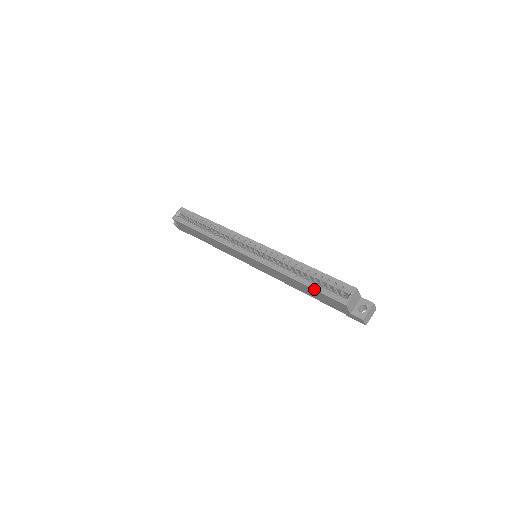
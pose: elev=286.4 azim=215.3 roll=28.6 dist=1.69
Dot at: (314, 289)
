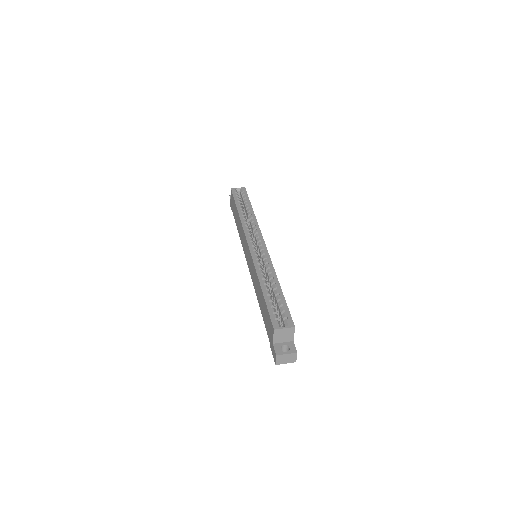
Dot at: (266, 301)
